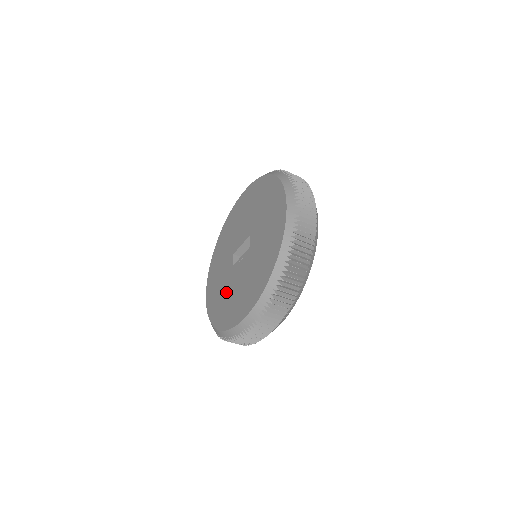
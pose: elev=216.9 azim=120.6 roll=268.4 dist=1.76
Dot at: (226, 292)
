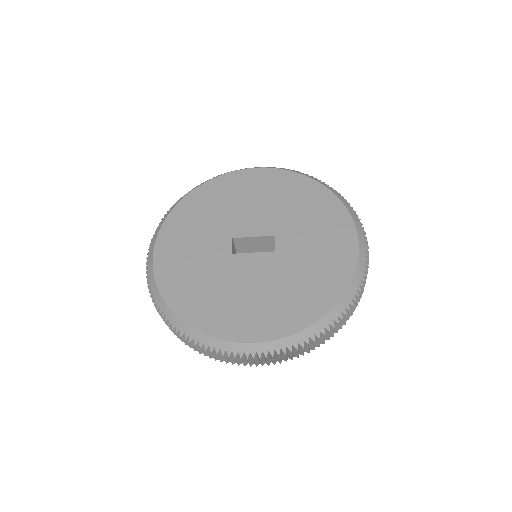
Dot at: (214, 282)
